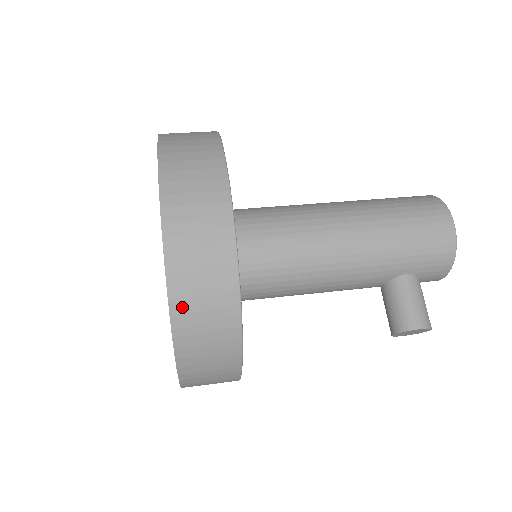
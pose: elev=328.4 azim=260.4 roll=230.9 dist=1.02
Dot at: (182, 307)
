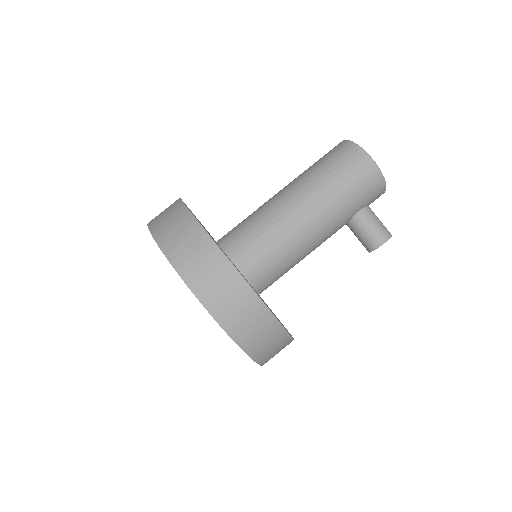
Dot at: (246, 342)
